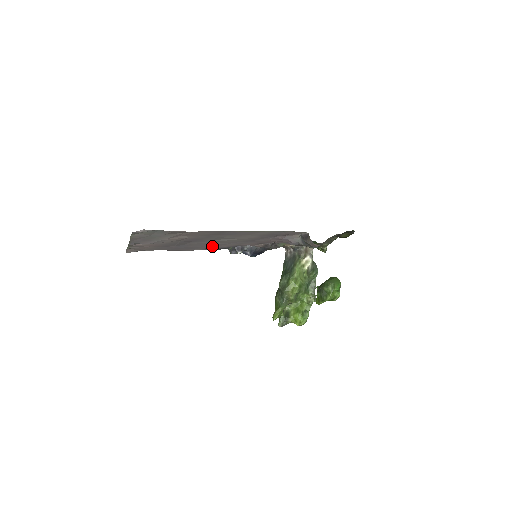
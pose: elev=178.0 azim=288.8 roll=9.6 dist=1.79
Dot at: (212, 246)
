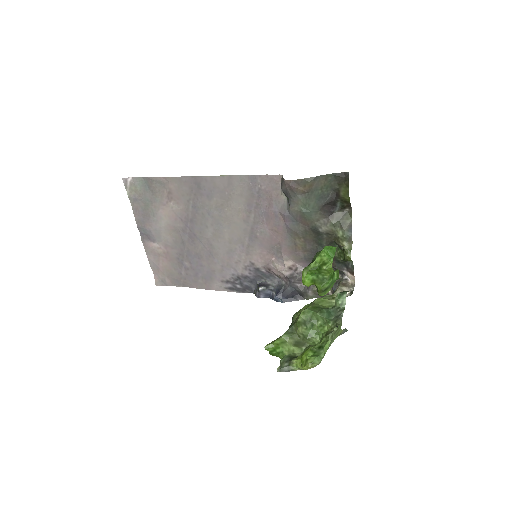
Dot at: (224, 264)
